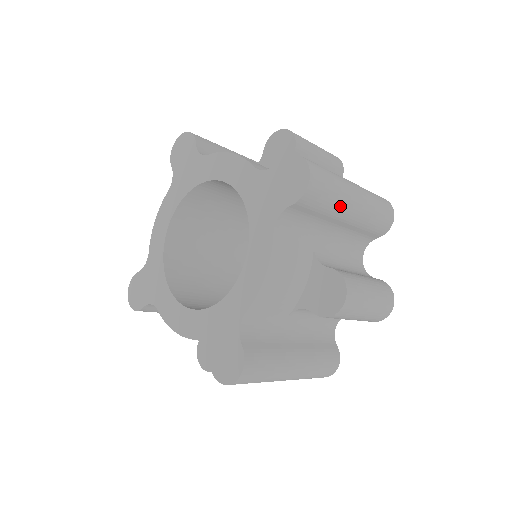
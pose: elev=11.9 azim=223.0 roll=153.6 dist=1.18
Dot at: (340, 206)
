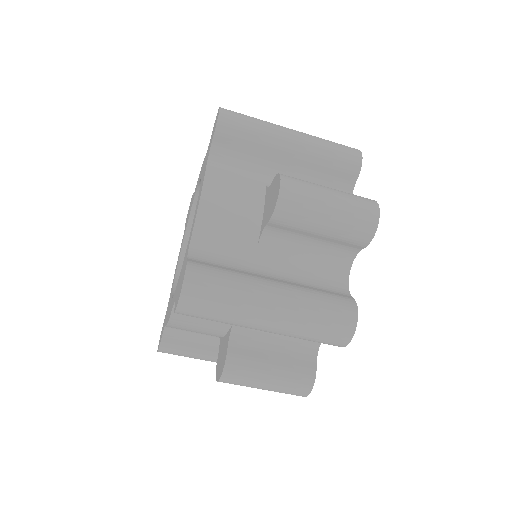
Dot at: (270, 136)
